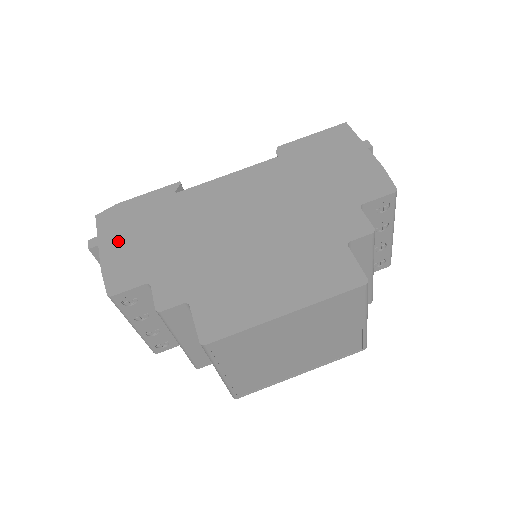
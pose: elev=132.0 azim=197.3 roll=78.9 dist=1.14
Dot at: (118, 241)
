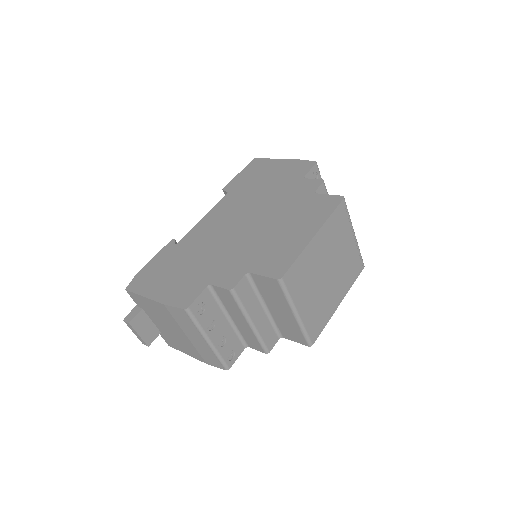
Dot at: (160, 286)
